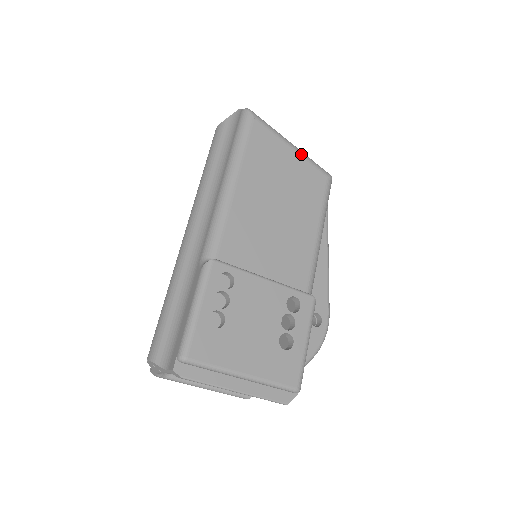
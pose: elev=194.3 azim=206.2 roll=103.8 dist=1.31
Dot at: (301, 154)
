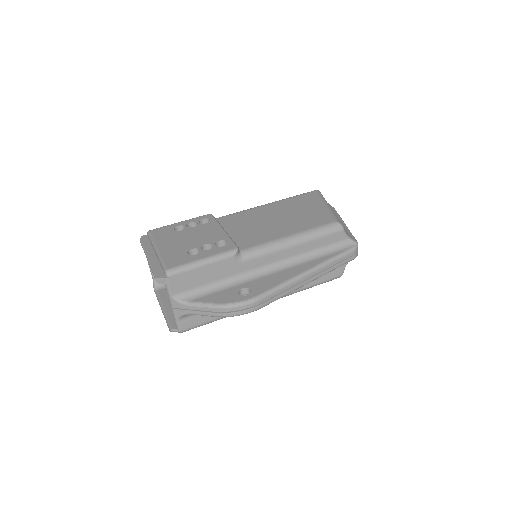
Dot at: (328, 209)
